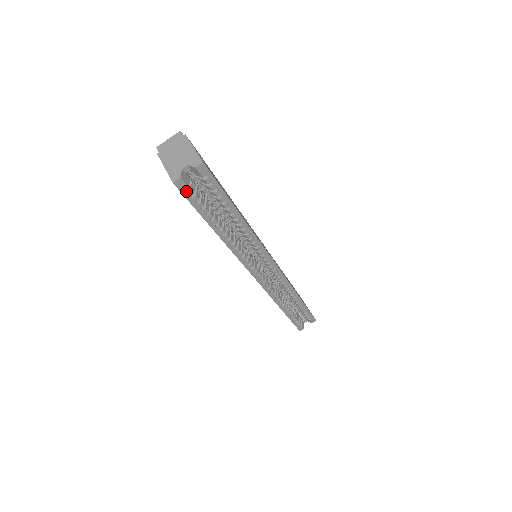
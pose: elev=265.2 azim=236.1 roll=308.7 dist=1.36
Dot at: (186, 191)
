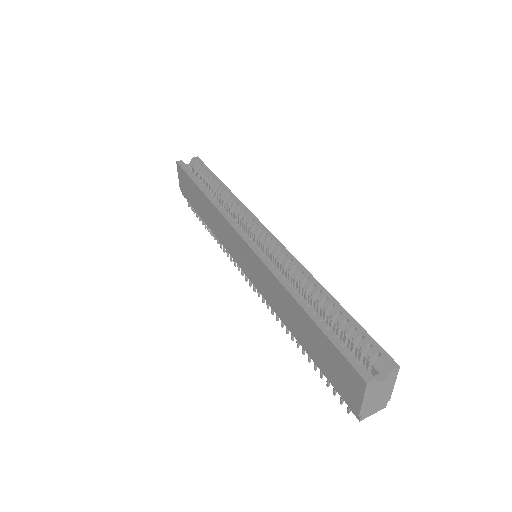
Dot at: (183, 166)
